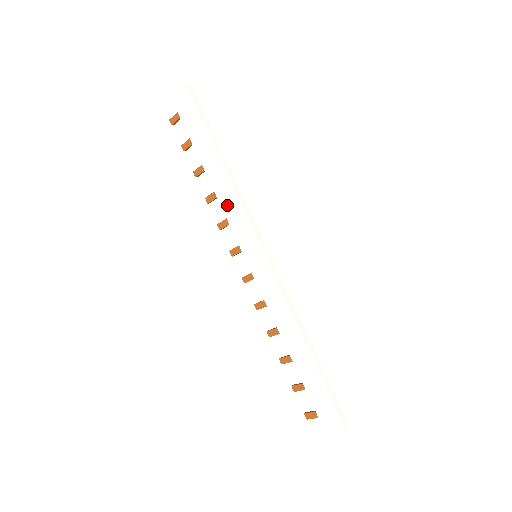
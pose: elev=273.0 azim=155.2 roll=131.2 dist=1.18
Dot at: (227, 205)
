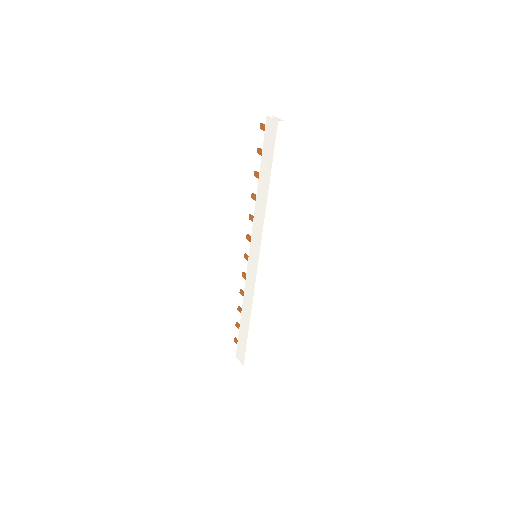
Dot at: (257, 217)
